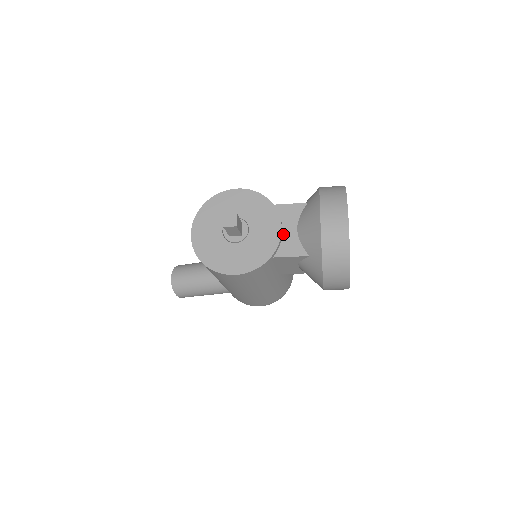
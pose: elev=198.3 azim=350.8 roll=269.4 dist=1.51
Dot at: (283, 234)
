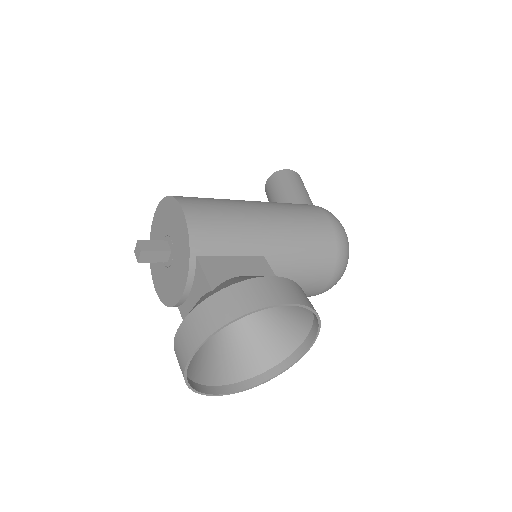
Dot at: (189, 296)
